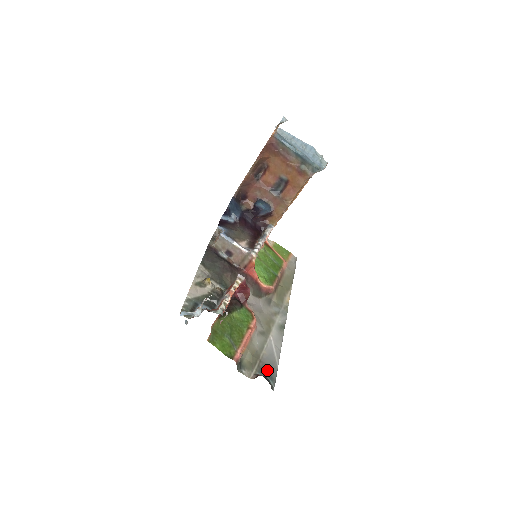
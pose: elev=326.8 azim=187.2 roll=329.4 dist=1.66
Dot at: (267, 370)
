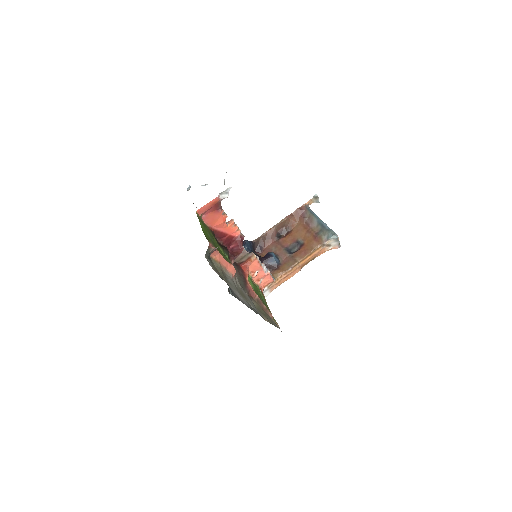
Dot at: occluded
